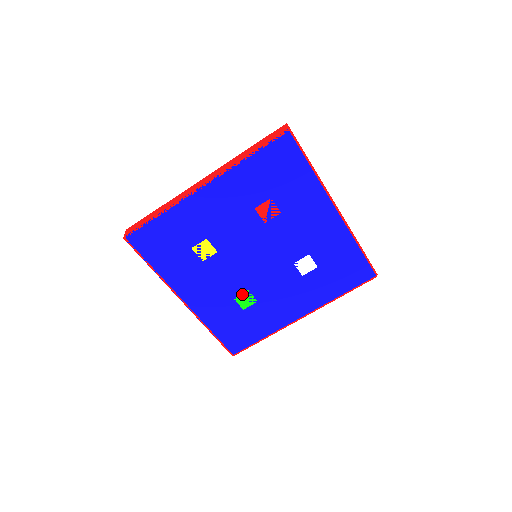
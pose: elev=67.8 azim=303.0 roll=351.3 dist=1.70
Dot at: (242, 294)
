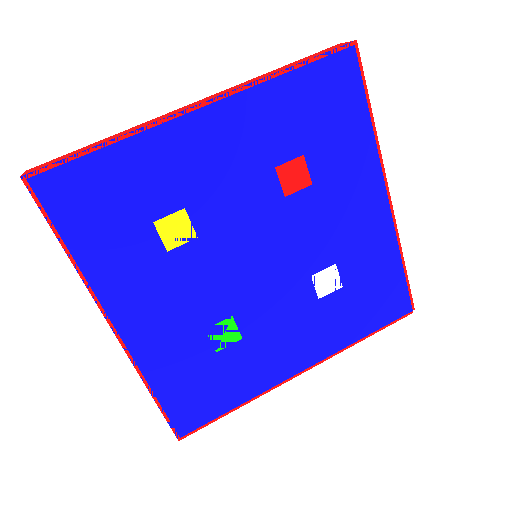
Dot at: (220, 322)
